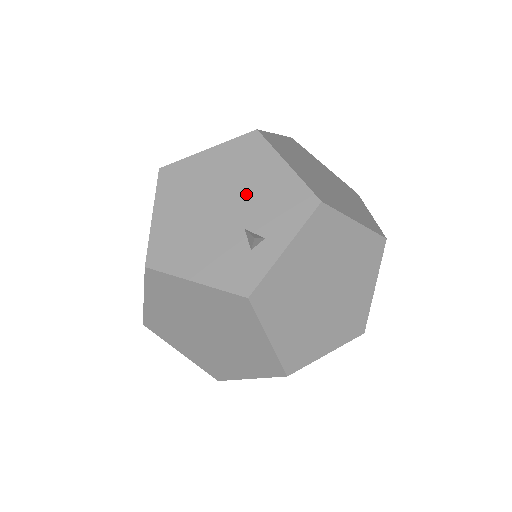
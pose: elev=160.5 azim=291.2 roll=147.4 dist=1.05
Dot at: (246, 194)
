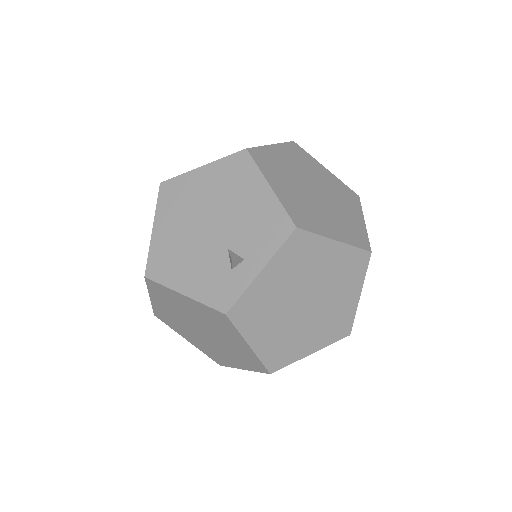
Dot at: (232, 214)
